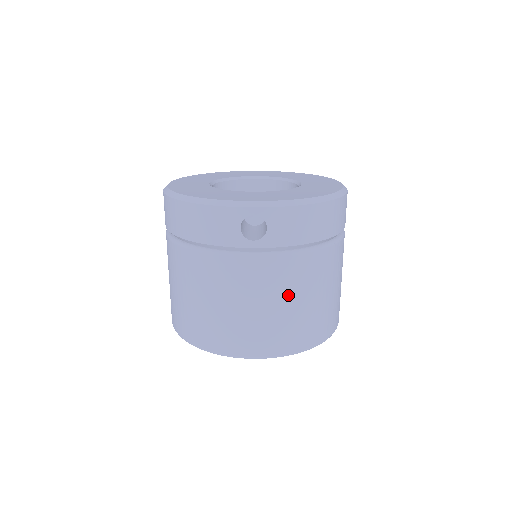
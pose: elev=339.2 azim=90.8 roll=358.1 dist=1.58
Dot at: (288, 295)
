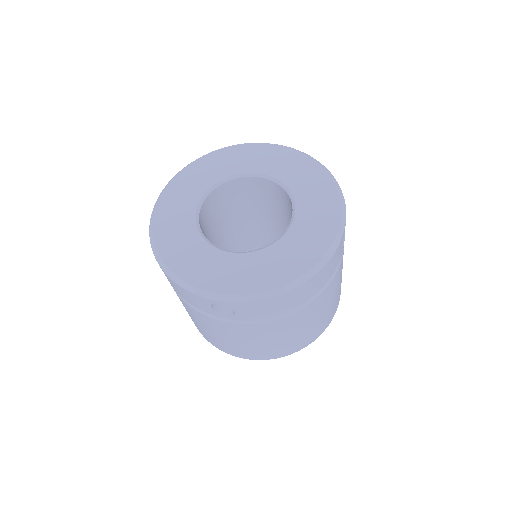
Dot at: (266, 338)
